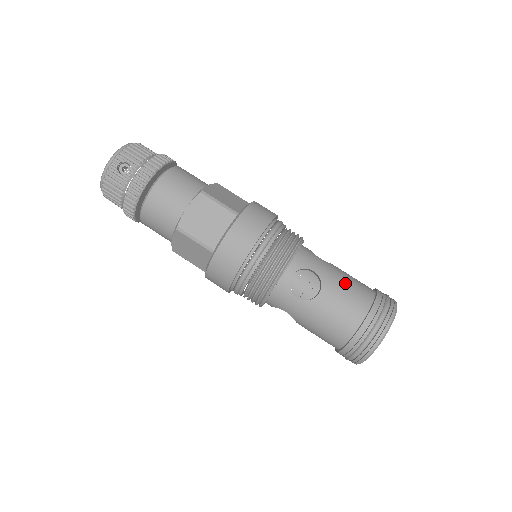
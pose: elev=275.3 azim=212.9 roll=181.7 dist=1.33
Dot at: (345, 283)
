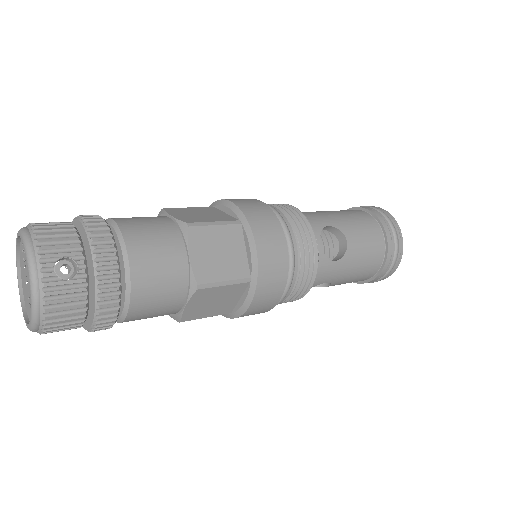
Dot at: (349, 218)
